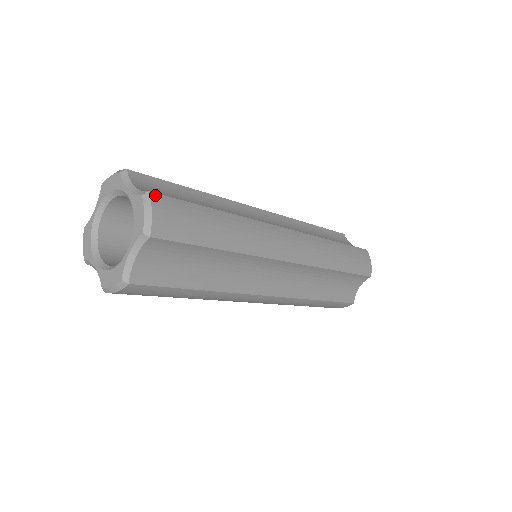
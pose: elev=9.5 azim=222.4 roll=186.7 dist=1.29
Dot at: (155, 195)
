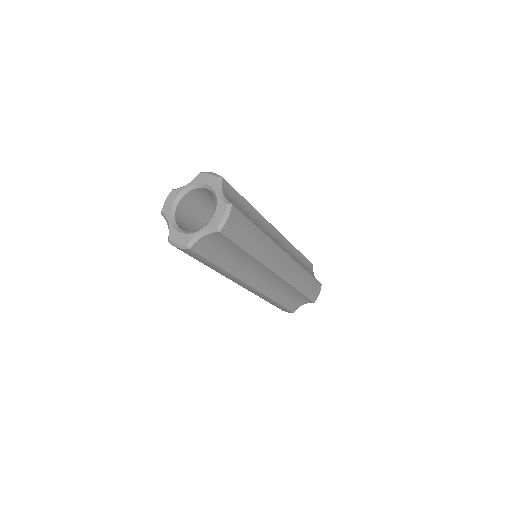
Dot at: occluded
